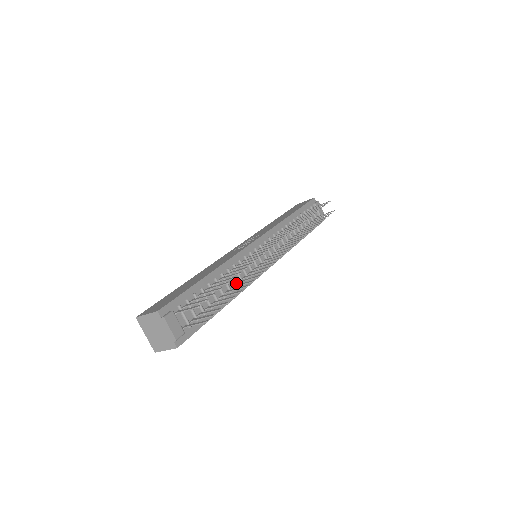
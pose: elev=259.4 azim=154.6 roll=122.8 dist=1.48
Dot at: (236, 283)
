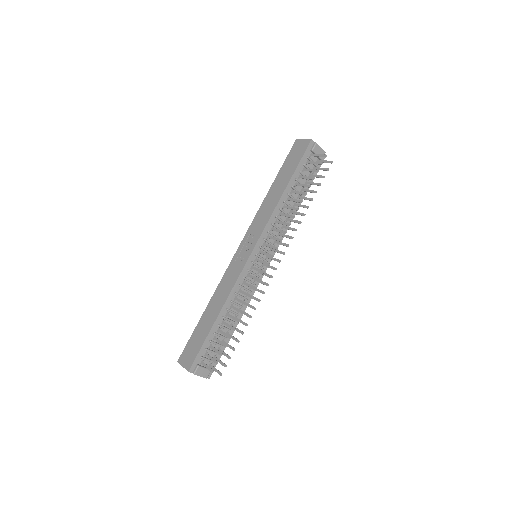
Dot at: (241, 304)
